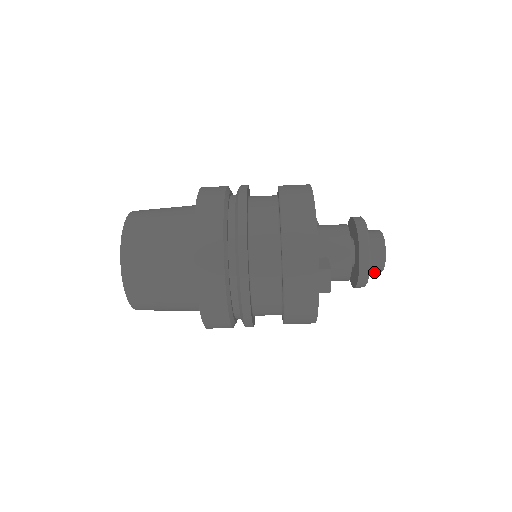
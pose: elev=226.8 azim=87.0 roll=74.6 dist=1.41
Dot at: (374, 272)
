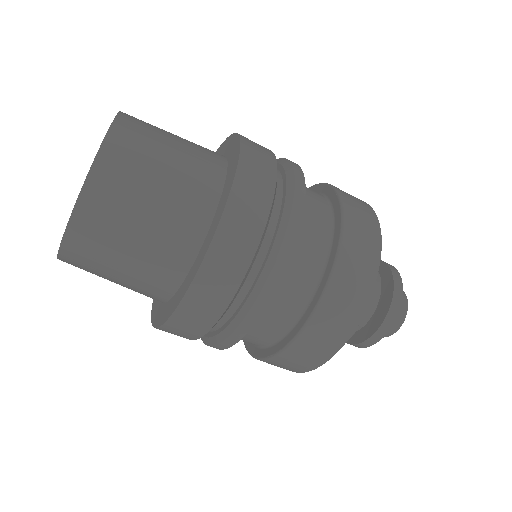
Dot at: occluded
